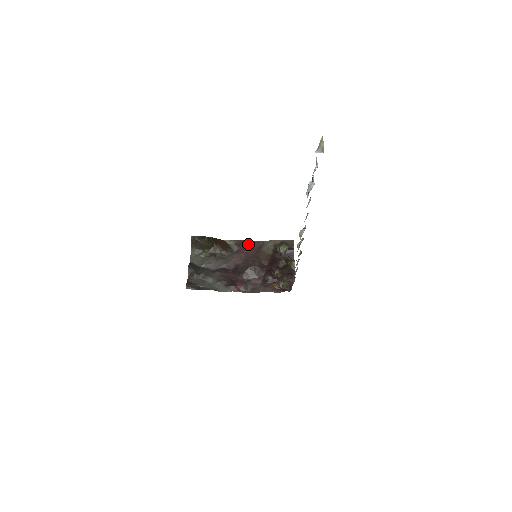
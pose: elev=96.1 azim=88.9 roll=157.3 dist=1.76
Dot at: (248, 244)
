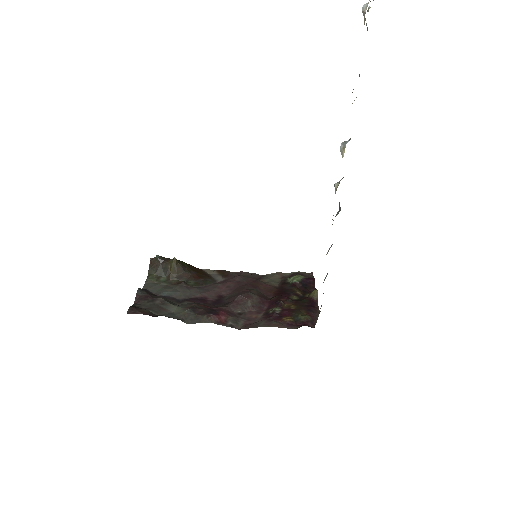
Dot at: (240, 274)
